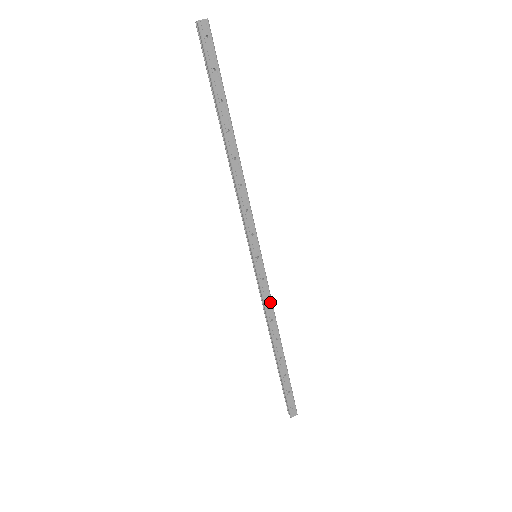
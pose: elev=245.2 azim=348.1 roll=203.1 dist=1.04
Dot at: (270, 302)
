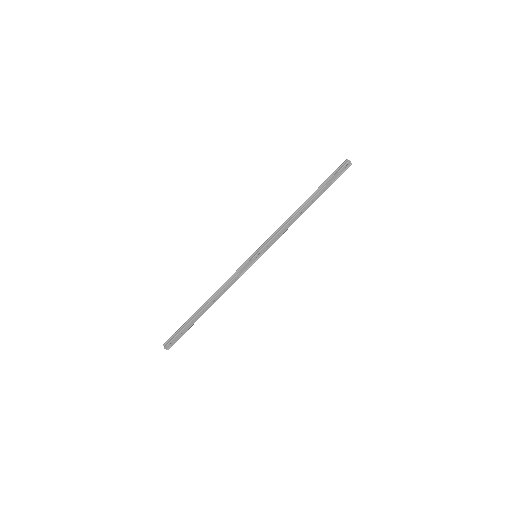
Dot at: (235, 281)
